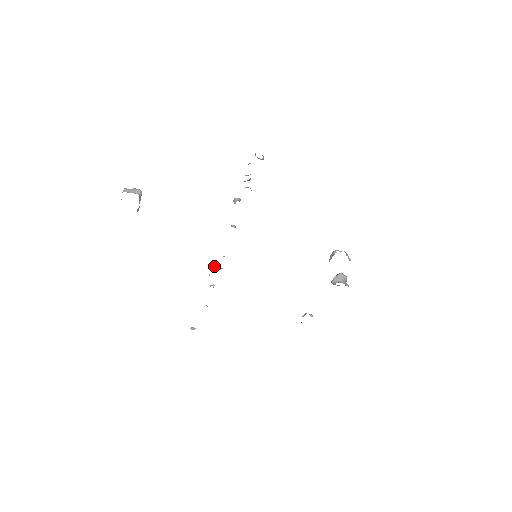
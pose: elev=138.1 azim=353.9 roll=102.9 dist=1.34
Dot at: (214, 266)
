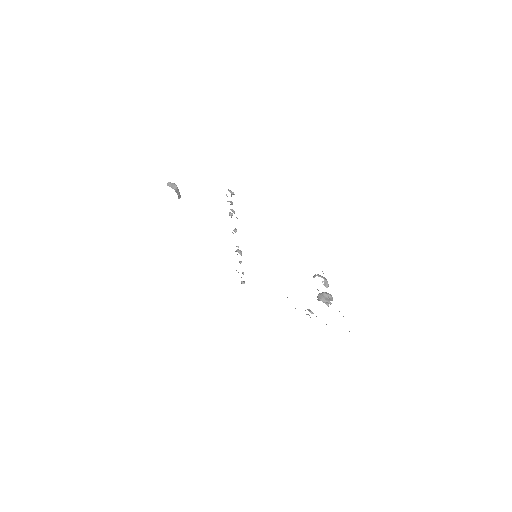
Dot at: (237, 250)
